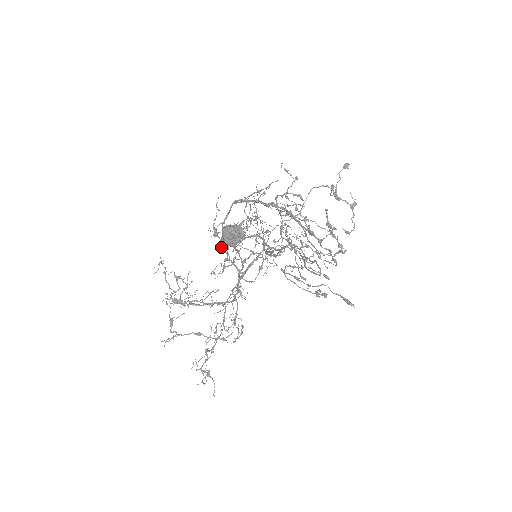
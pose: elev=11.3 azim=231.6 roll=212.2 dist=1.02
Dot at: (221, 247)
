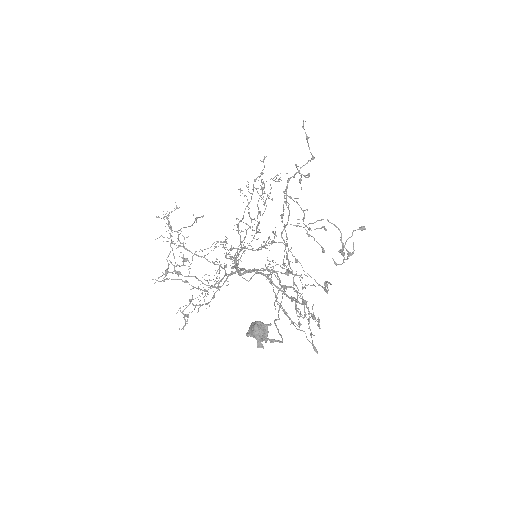
Dot at: (247, 336)
